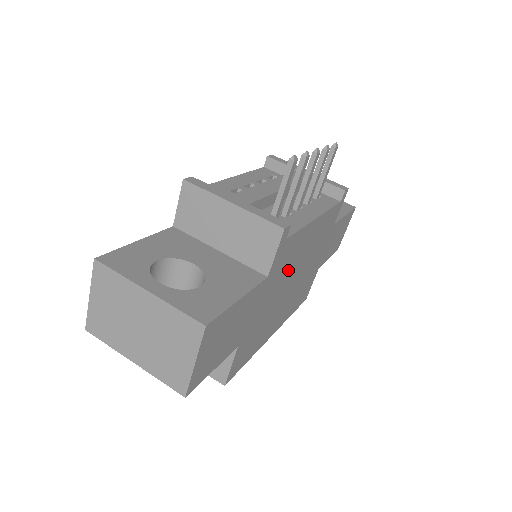
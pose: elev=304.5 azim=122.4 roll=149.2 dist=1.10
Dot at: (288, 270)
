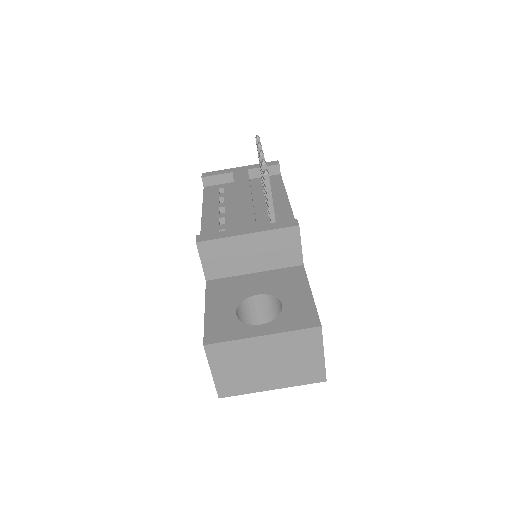
Dot at: occluded
